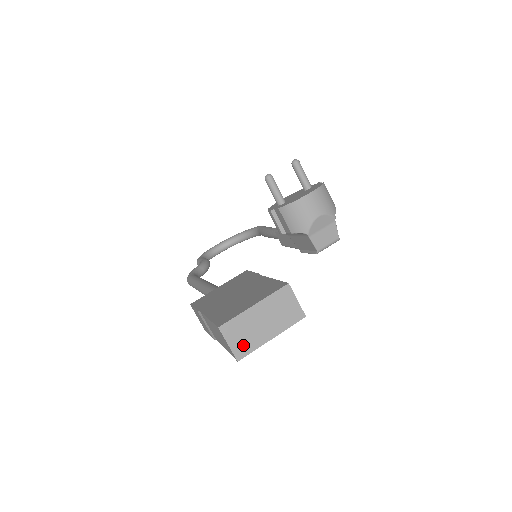
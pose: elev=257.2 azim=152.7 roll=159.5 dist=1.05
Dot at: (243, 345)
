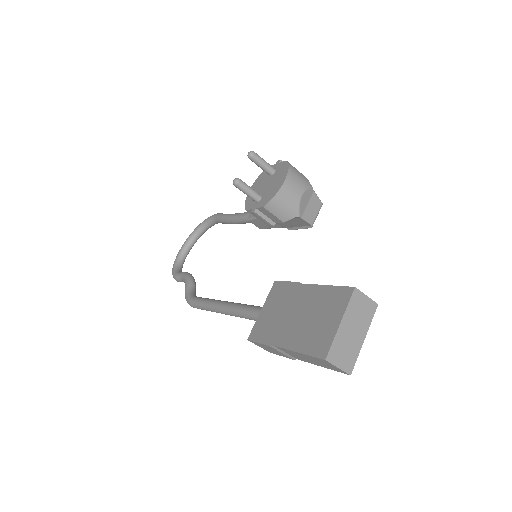
Dot at: (348, 360)
